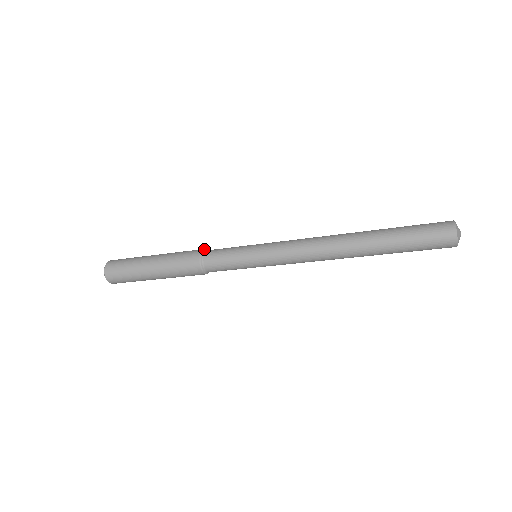
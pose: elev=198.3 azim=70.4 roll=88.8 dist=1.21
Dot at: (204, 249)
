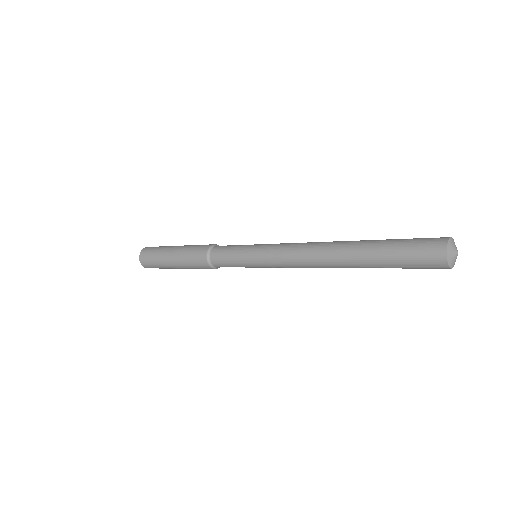
Dot at: (211, 246)
